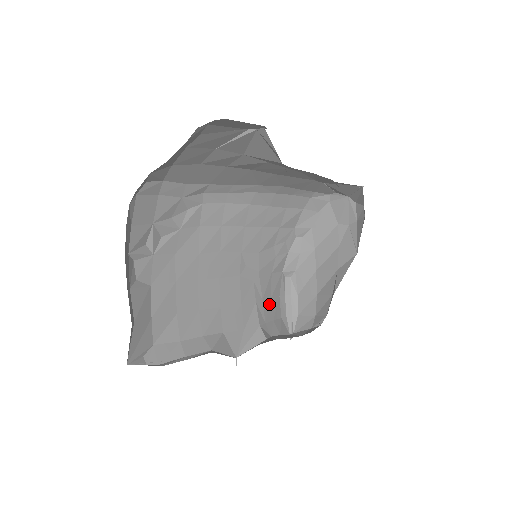
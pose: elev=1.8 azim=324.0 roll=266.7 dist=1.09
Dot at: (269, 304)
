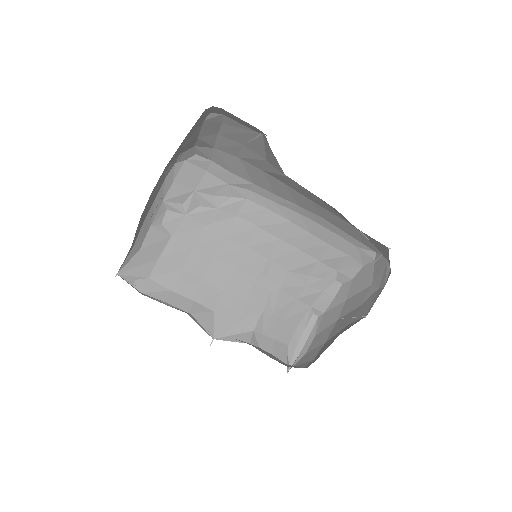
Dot at: (279, 323)
